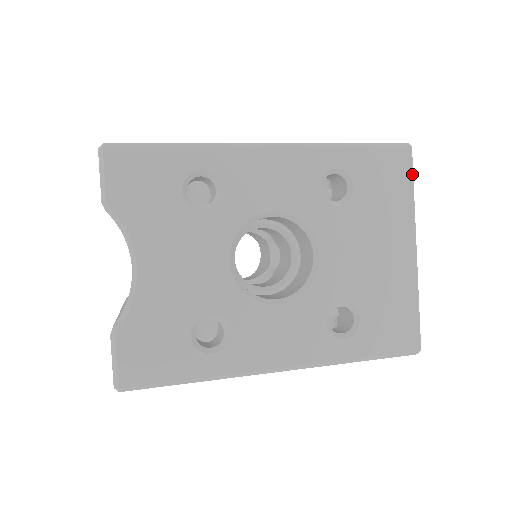
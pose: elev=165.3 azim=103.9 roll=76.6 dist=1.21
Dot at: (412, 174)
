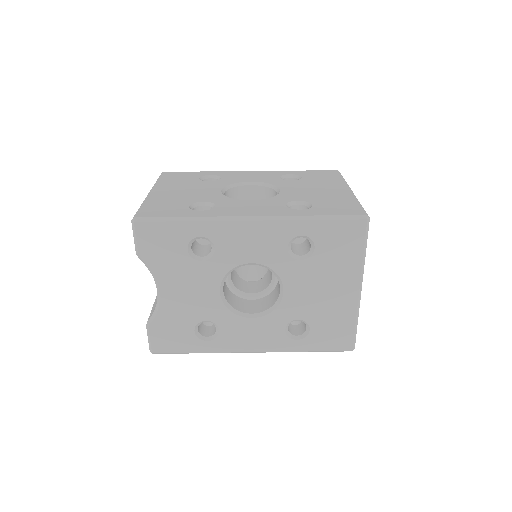
Dot at: (366, 239)
